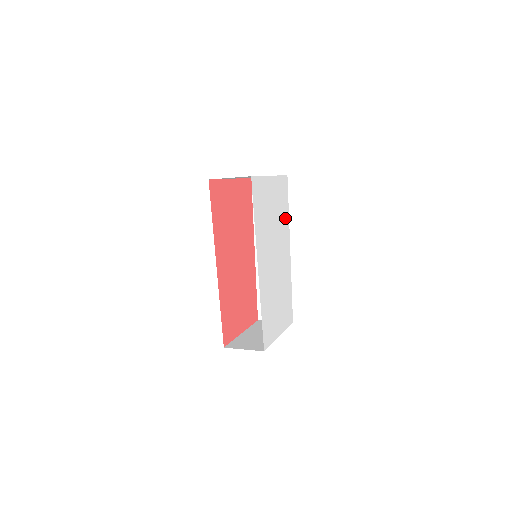
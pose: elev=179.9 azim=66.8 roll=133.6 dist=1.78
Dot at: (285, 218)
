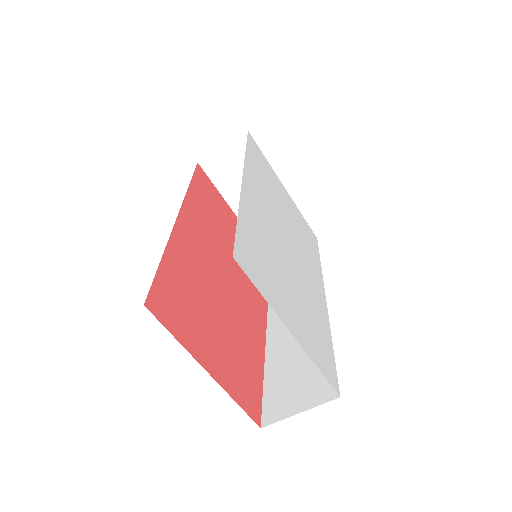
Dot at: (312, 255)
